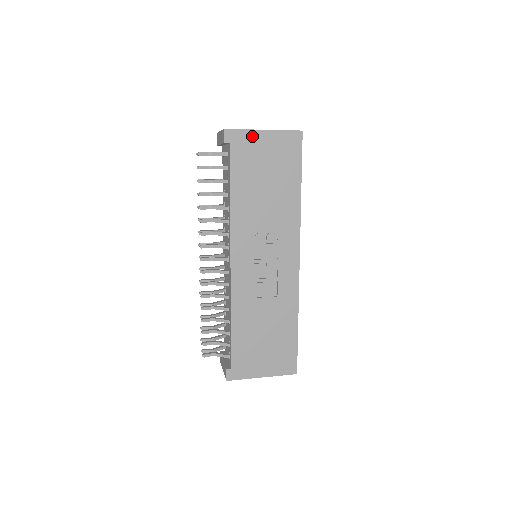
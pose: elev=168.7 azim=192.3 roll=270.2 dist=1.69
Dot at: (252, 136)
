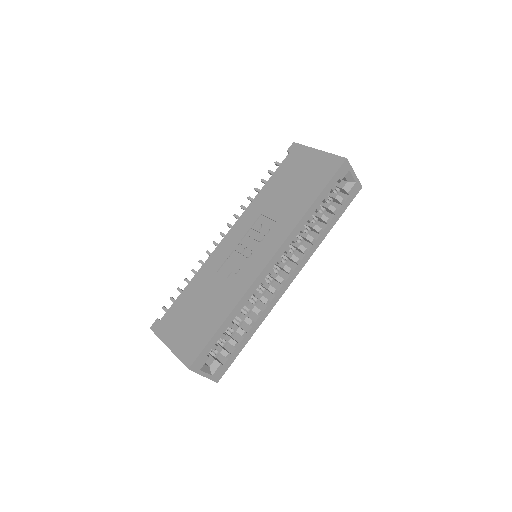
Dot at: (308, 152)
